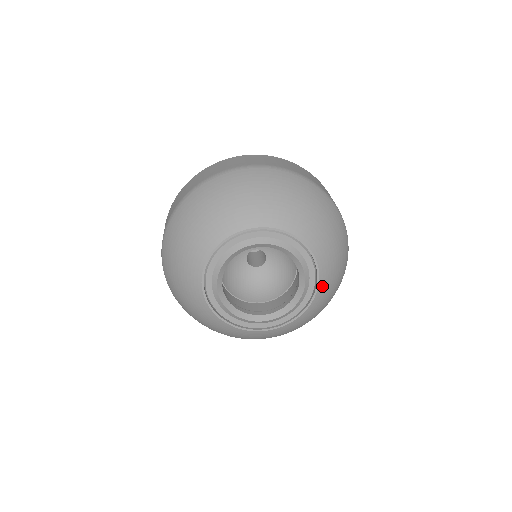
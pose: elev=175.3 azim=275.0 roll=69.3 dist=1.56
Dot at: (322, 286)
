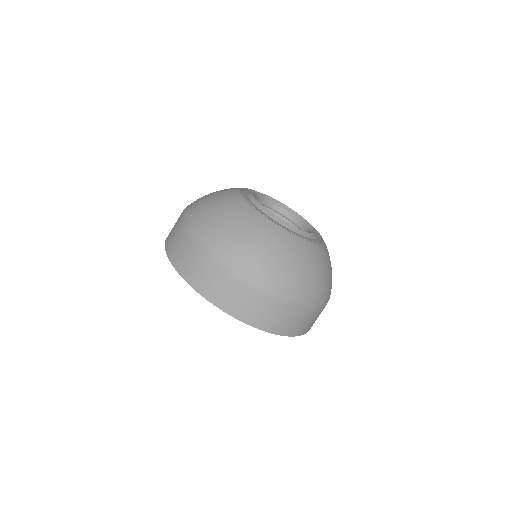
Dot at: occluded
